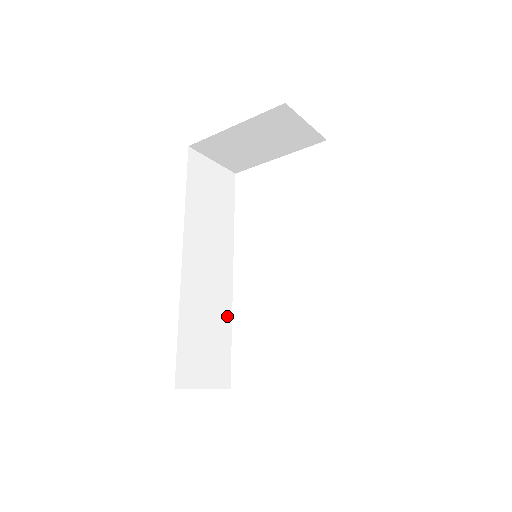
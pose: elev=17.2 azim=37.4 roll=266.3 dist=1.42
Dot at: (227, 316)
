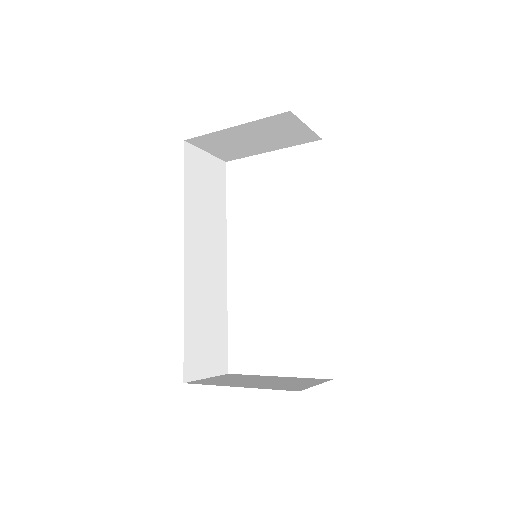
Dot at: (223, 306)
